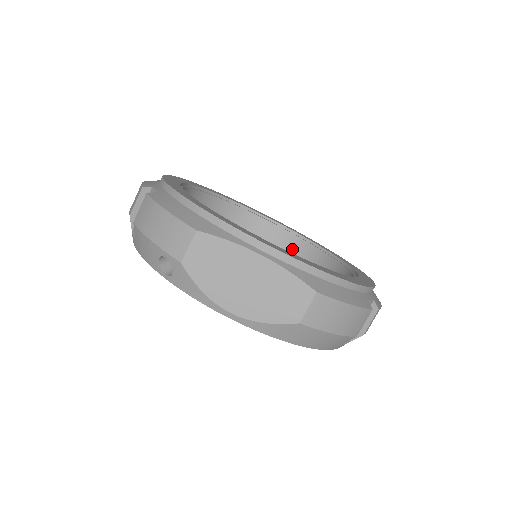
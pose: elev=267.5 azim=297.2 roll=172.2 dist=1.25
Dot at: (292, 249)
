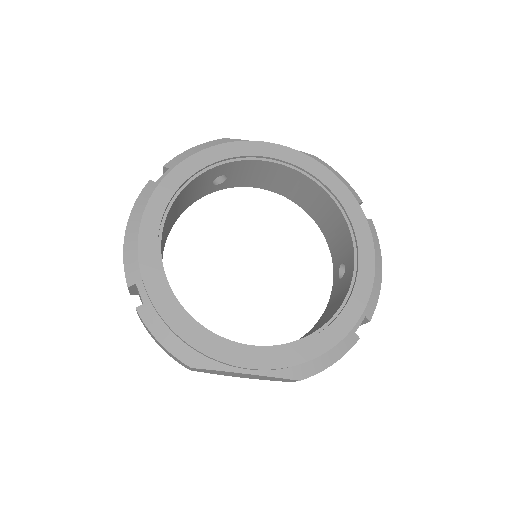
Dot at: (299, 182)
